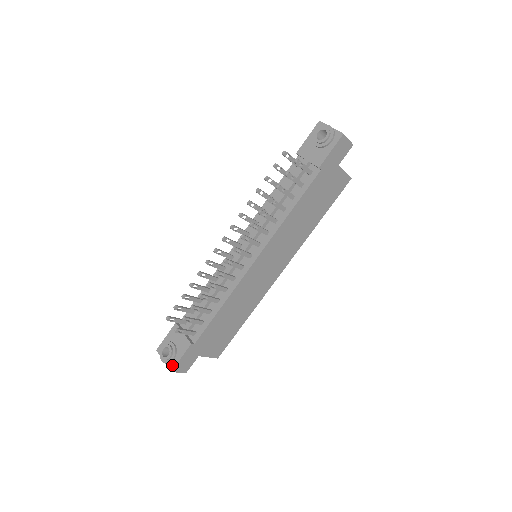
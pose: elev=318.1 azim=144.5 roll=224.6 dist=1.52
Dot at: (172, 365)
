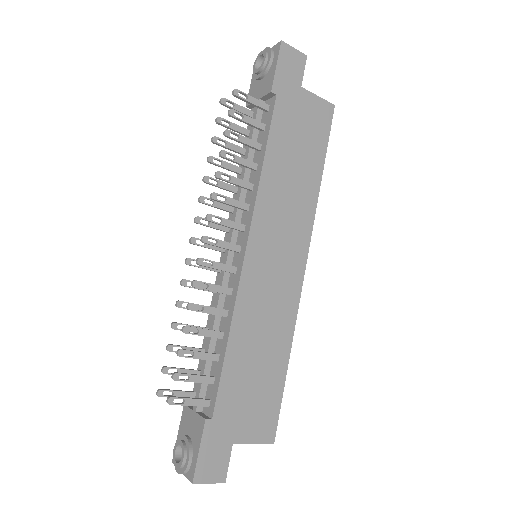
Dot at: (191, 471)
